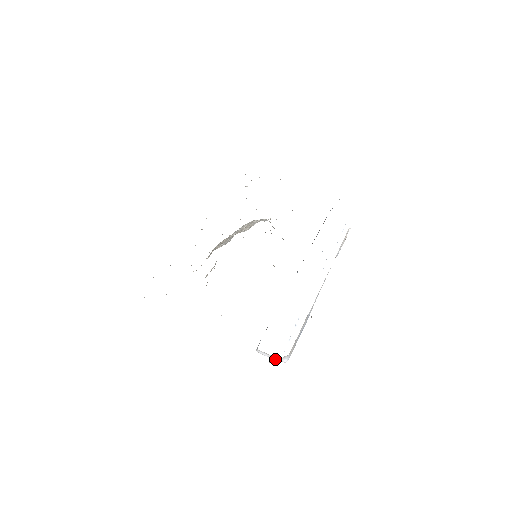
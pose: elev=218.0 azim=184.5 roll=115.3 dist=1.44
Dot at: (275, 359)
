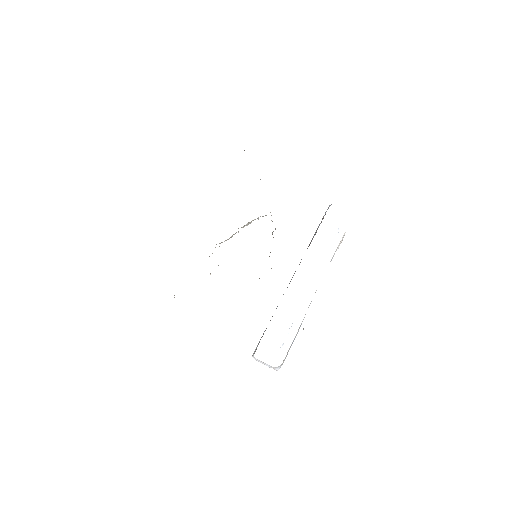
Dot at: (268, 366)
